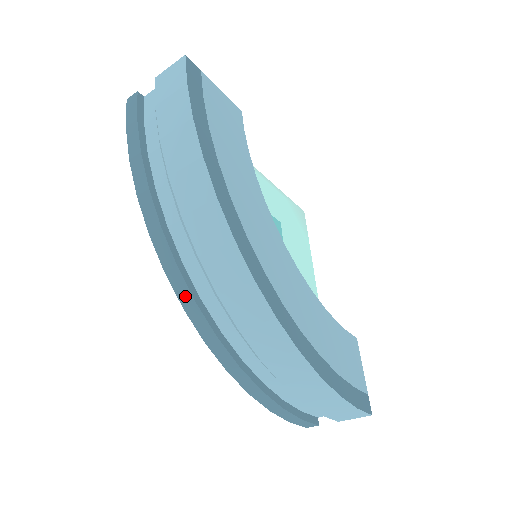
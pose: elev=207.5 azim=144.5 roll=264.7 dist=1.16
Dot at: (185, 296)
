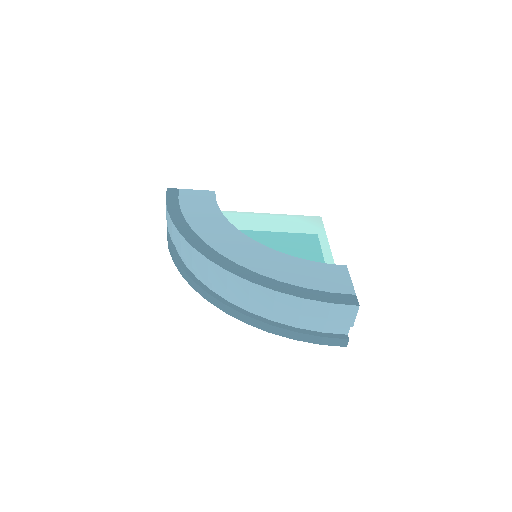
Dot at: (203, 293)
